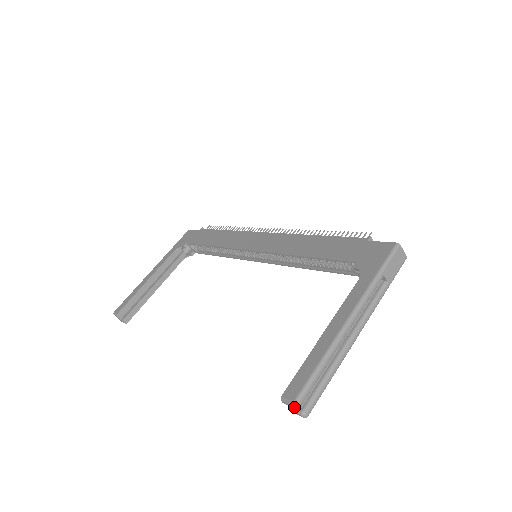
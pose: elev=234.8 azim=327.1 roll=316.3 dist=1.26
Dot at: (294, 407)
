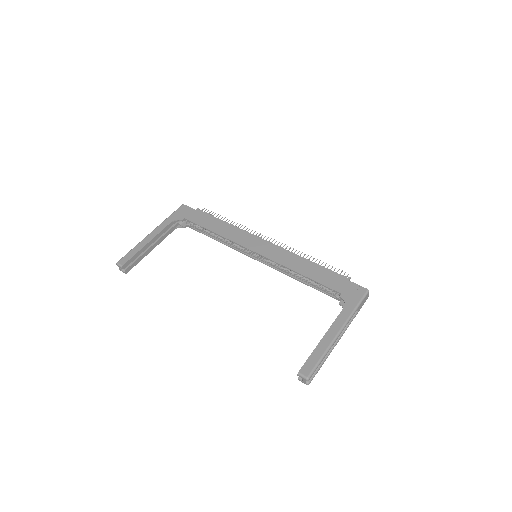
Dot at: (307, 380)
